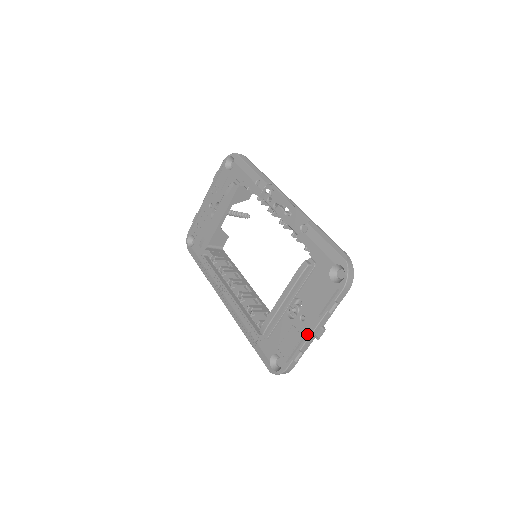
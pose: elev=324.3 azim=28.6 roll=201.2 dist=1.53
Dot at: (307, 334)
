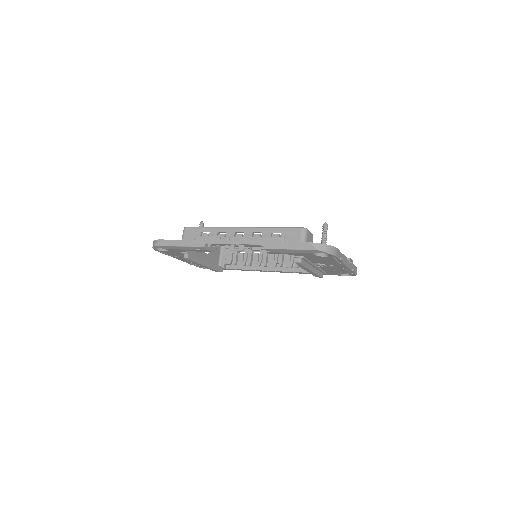
Dot at: (345, 268)
